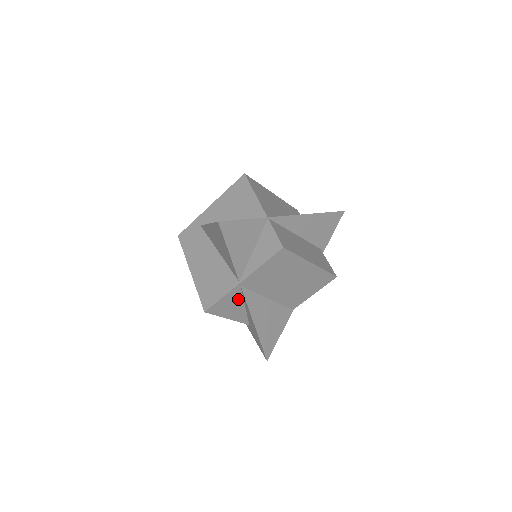
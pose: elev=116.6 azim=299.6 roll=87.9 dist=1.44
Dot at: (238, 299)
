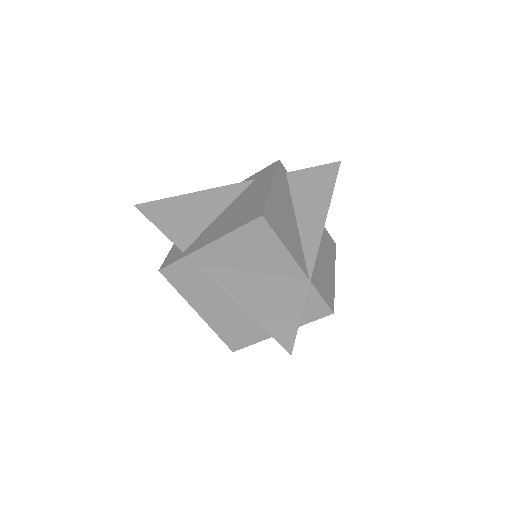
Dot at: occluded
